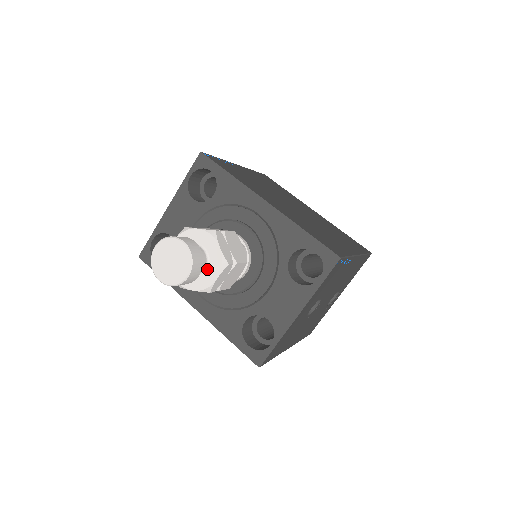
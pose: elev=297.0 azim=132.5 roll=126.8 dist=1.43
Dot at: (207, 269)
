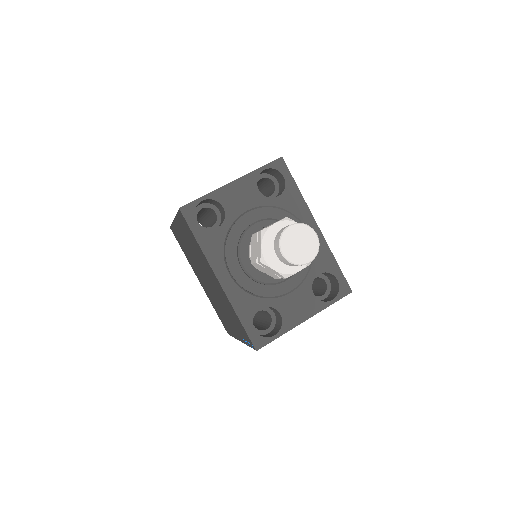
Dot at: occluded
